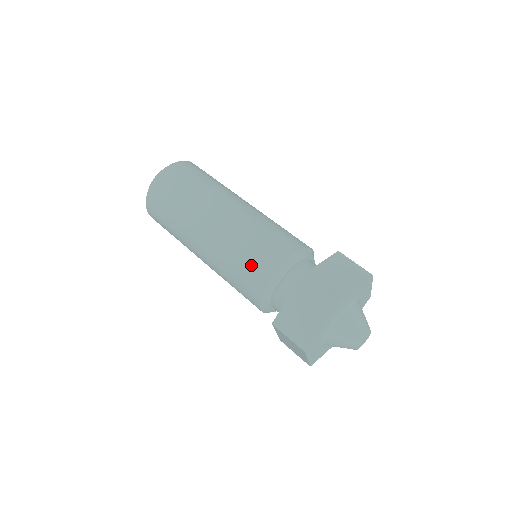
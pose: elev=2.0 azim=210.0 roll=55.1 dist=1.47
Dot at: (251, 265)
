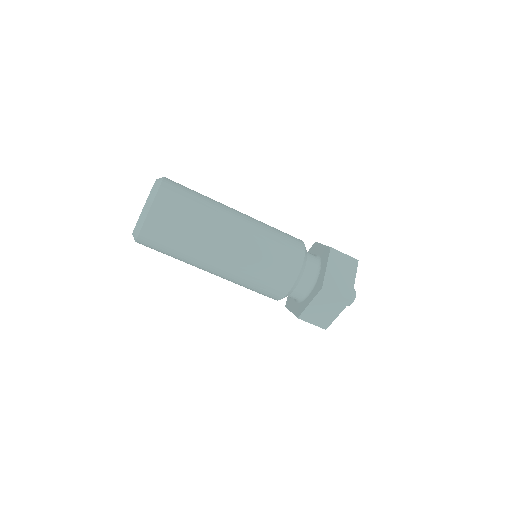
Dot at: (272, 282)
